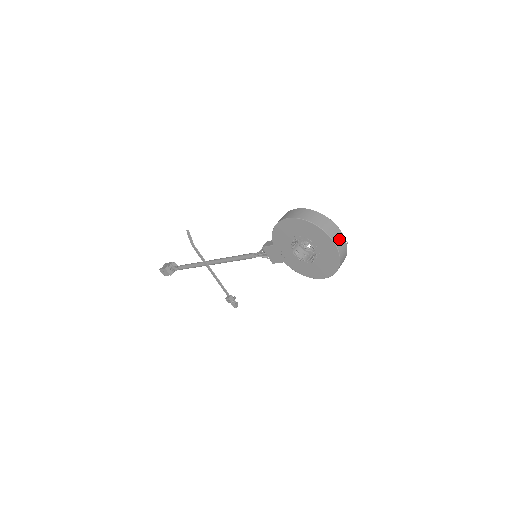
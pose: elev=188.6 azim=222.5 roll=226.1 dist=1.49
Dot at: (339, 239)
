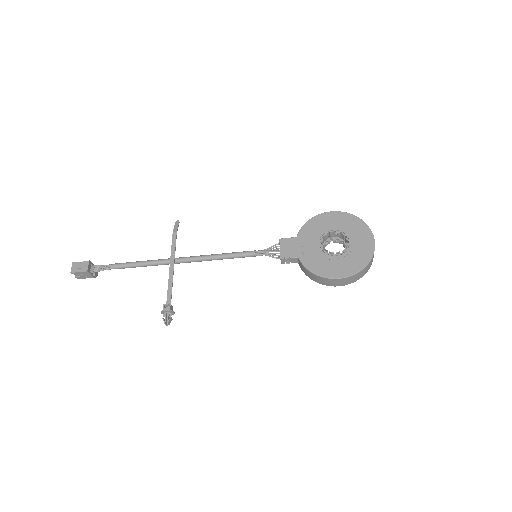
Dot at: occluded
